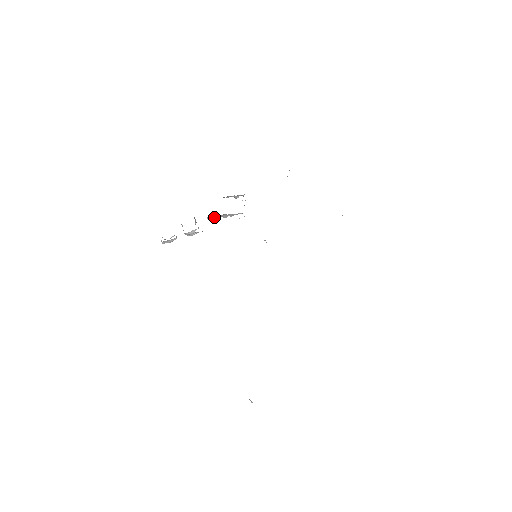
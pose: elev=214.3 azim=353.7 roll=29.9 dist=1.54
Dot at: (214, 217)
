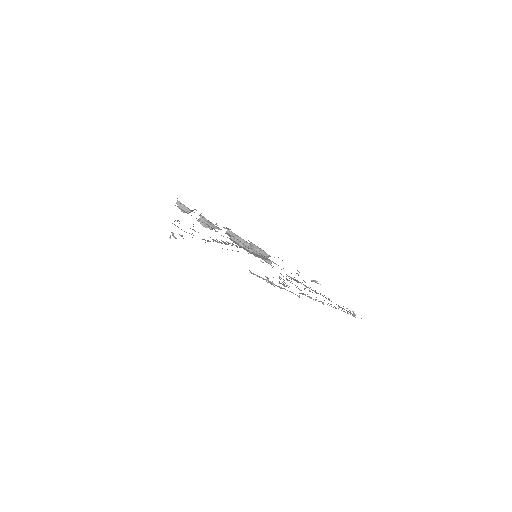
Dot at: (234, 234)
